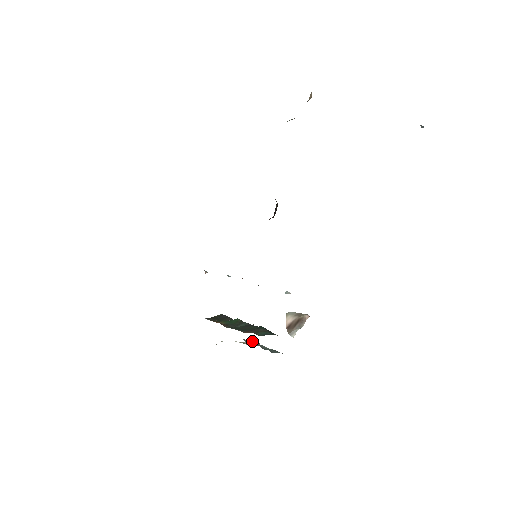
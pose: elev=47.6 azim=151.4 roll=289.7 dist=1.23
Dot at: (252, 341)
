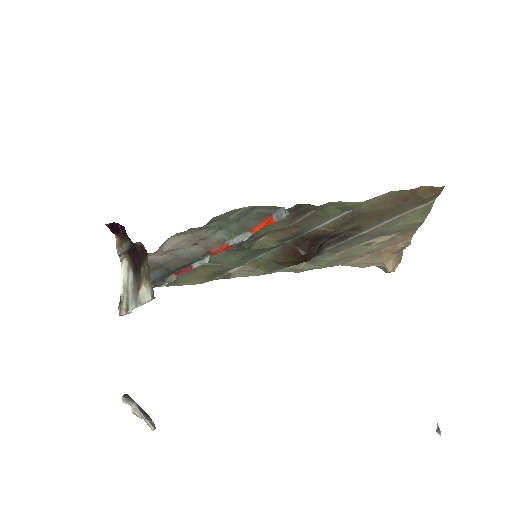
Dot at: (126, 311)
